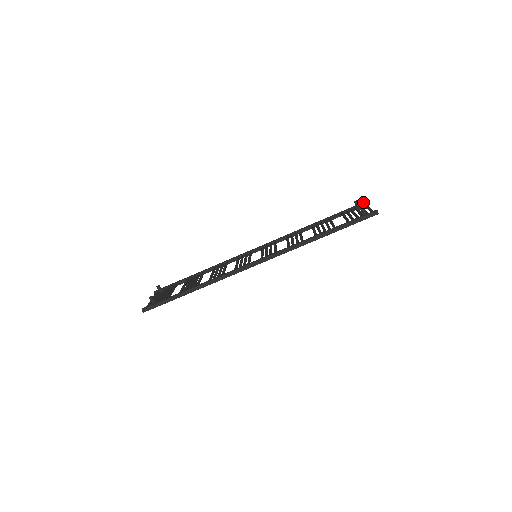
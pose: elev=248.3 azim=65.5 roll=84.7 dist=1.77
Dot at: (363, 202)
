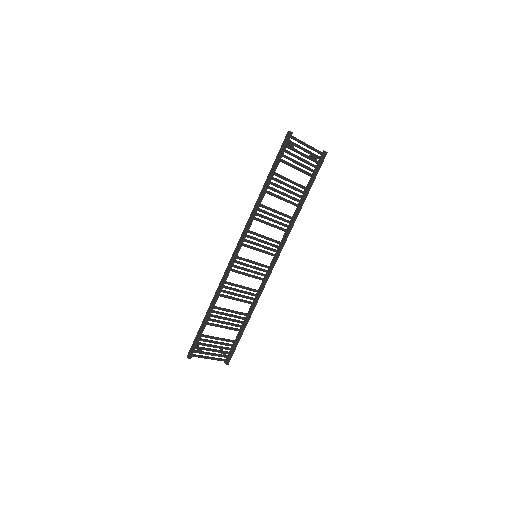
Dot at: (322, 154)
